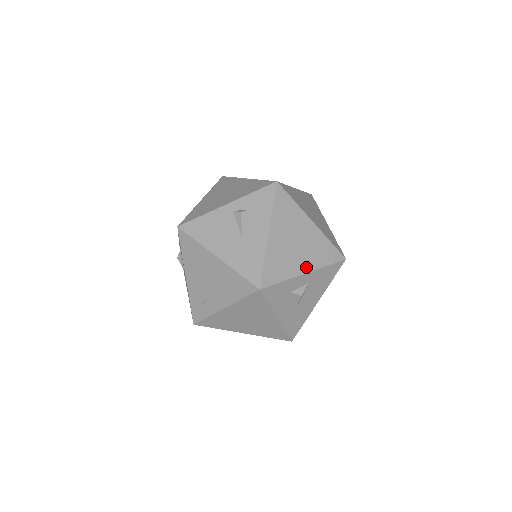
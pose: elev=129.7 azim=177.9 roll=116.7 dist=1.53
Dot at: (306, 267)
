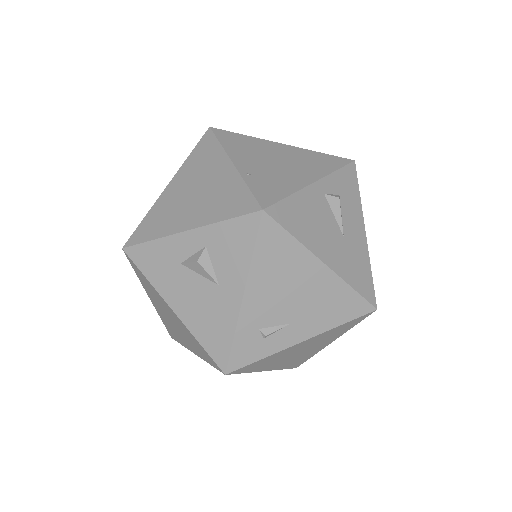
Dot at: occluded
